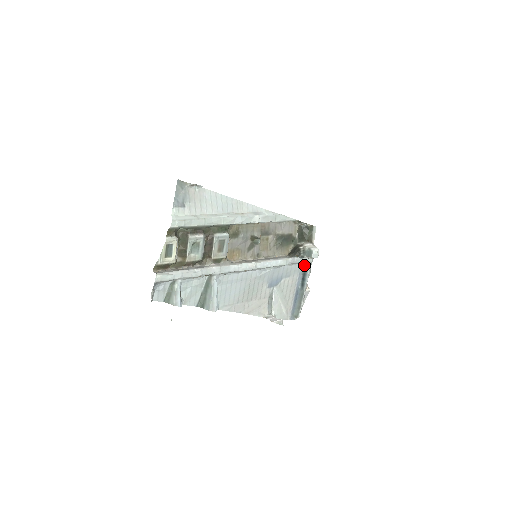
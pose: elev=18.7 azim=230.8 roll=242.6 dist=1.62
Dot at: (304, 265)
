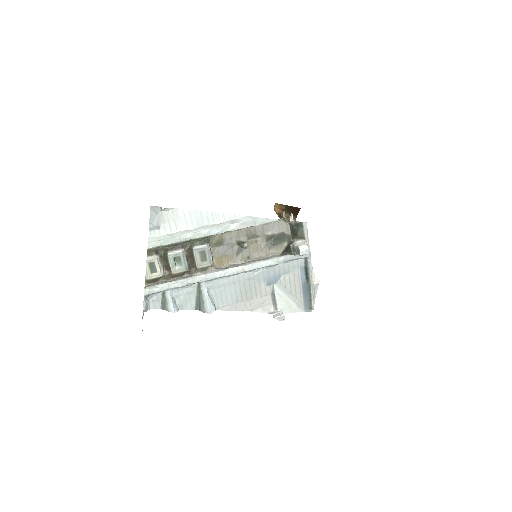
Dot at: (303, 260)
